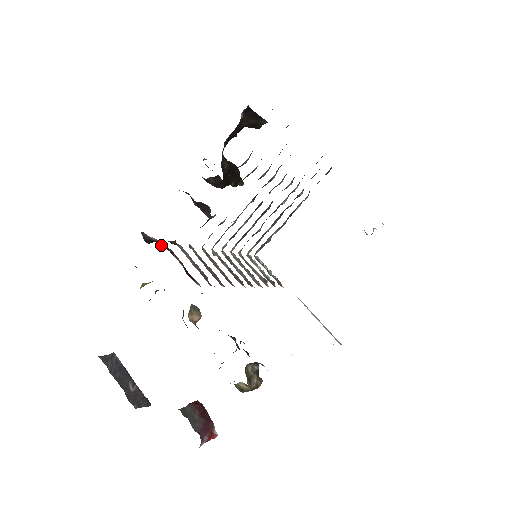
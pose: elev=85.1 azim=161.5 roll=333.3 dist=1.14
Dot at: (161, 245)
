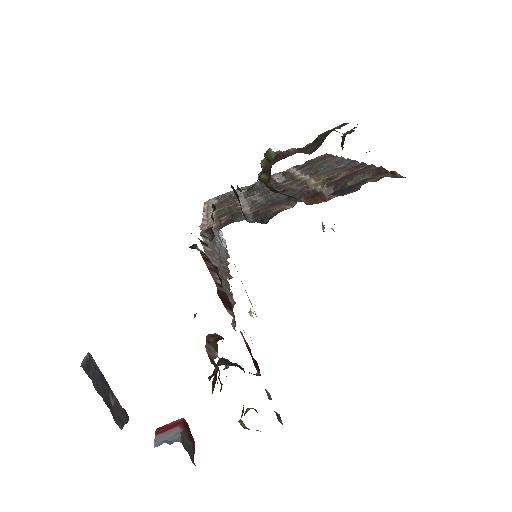
Dot at: (211, 265)
